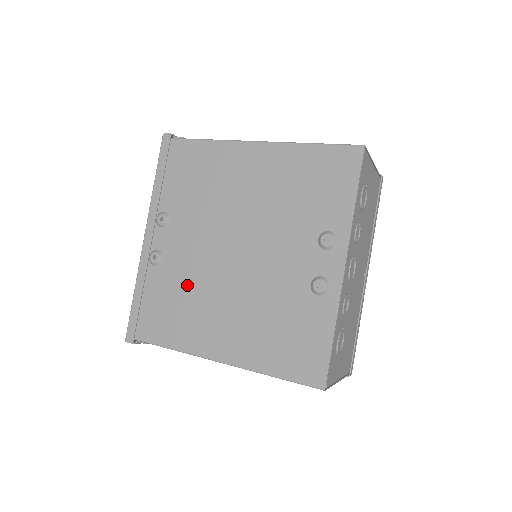
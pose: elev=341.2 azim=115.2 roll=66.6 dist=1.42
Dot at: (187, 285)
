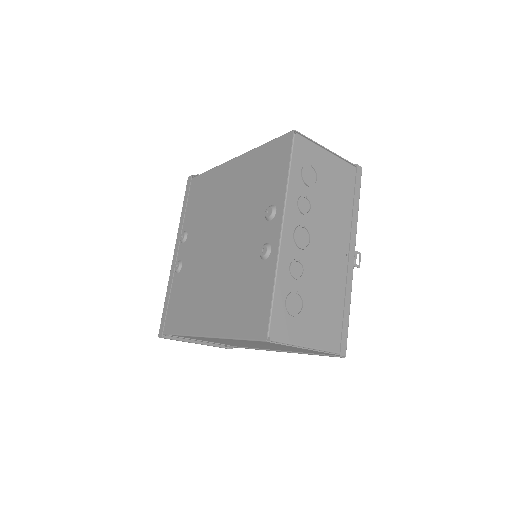
Dot at: (192, 281)
